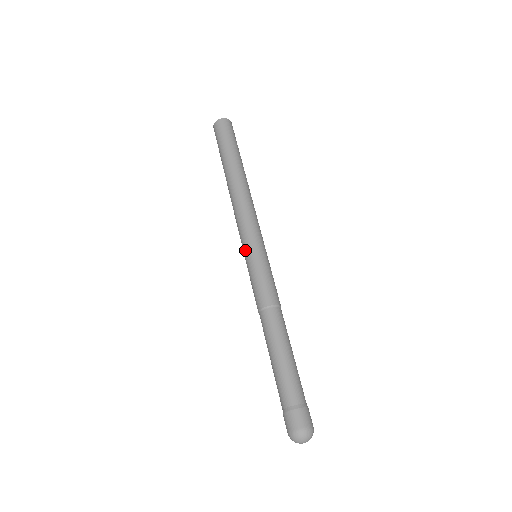
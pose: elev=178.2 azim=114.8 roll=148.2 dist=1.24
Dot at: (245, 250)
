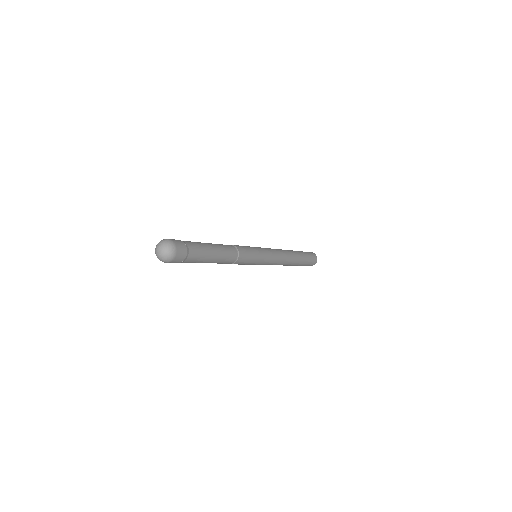
Dot at: occluded
